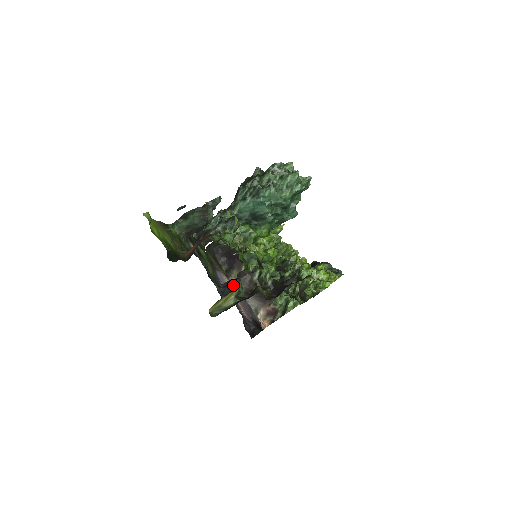
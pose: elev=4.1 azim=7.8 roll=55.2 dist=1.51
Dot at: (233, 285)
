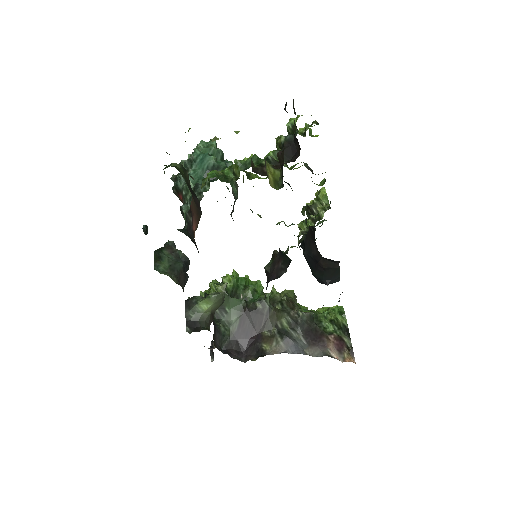
Dot at: (271, 273)
